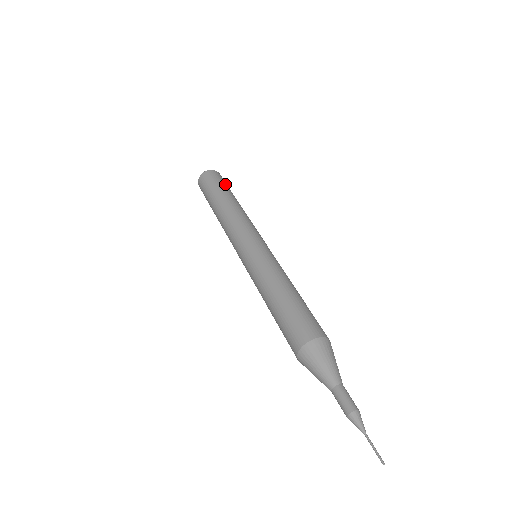
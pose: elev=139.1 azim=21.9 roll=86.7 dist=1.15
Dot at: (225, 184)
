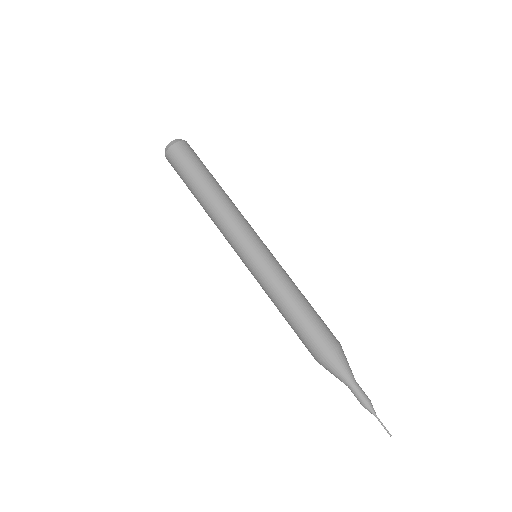
Dot at: occluded
